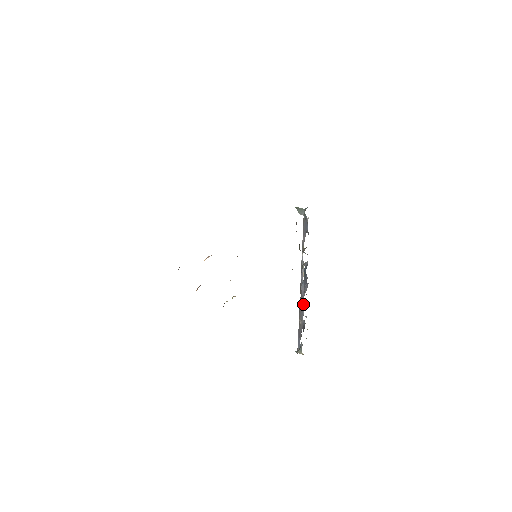
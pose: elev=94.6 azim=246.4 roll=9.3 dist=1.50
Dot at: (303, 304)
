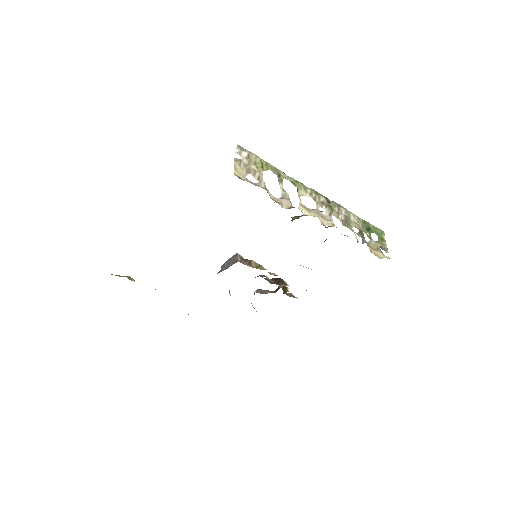
Dot at: (341, 222)
